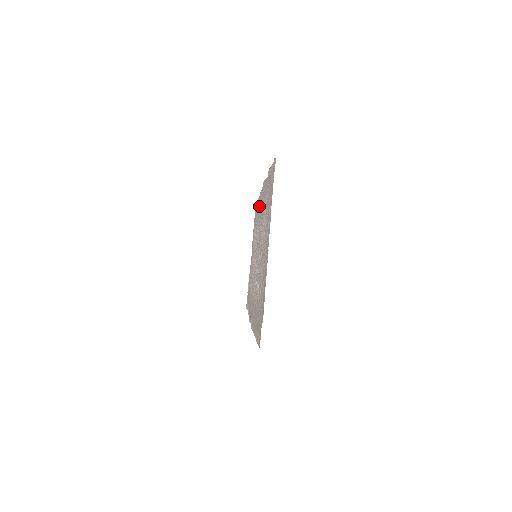
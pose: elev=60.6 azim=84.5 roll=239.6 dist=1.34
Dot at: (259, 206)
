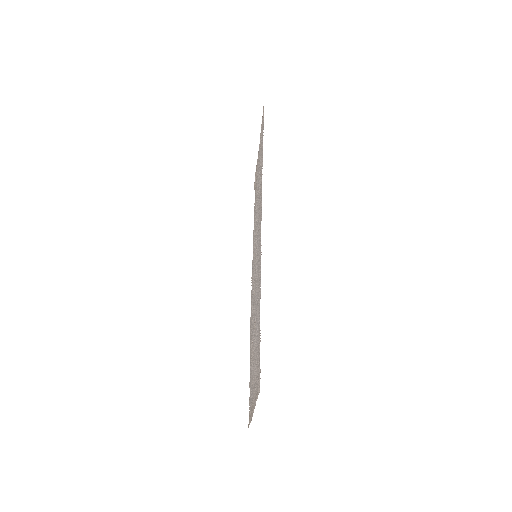
Dot at: (259, 227)
